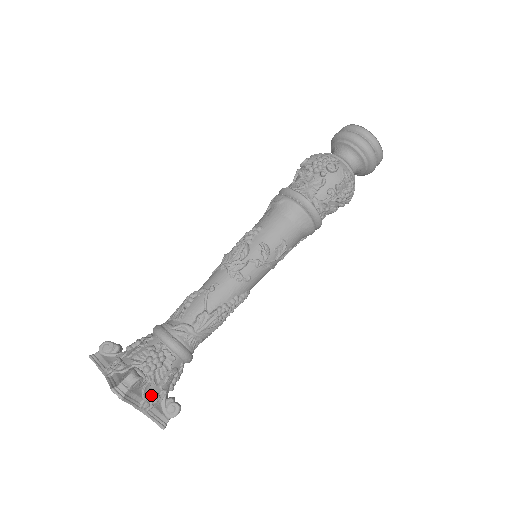
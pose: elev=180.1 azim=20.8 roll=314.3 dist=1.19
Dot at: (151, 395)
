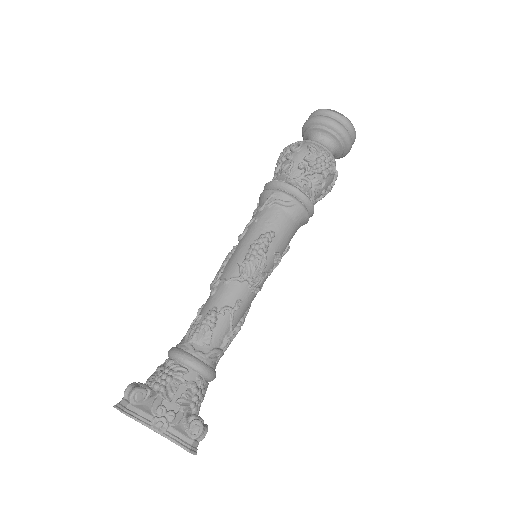
Dot at: occluded
